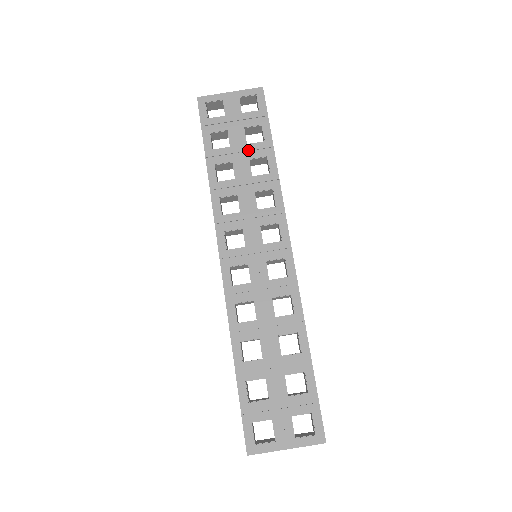
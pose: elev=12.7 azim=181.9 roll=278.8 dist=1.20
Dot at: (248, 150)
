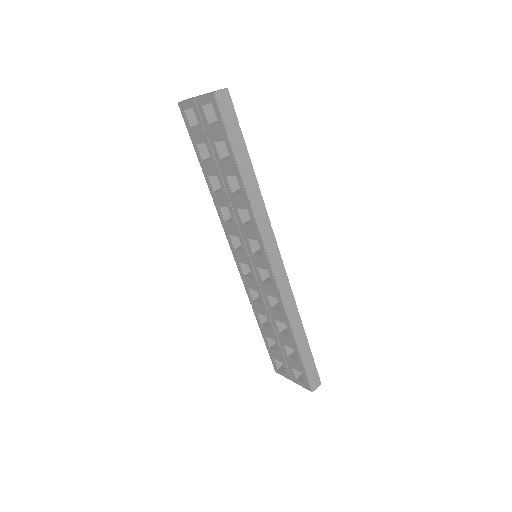
Dot at: (223, 167)
